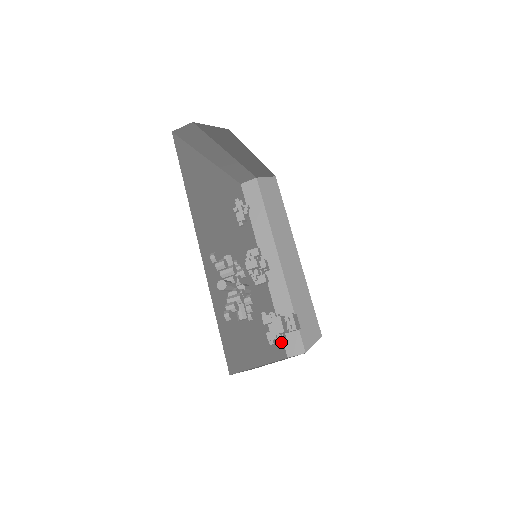
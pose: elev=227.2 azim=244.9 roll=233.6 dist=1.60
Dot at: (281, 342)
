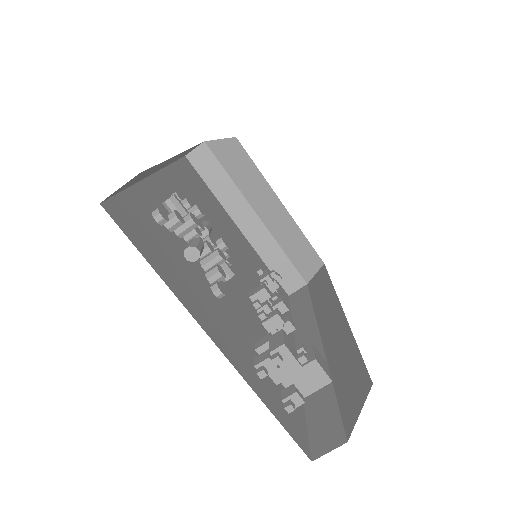
Dot at: (292, 406)
